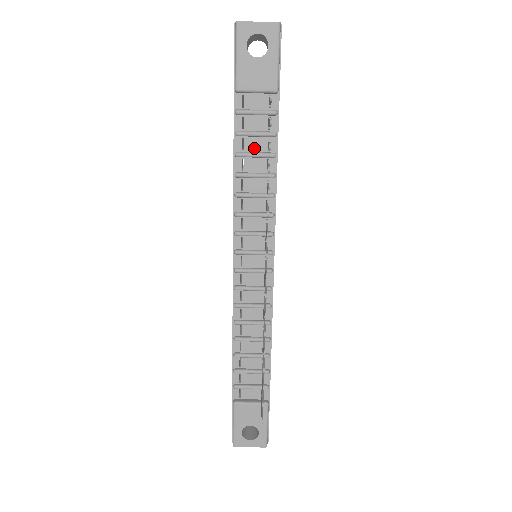
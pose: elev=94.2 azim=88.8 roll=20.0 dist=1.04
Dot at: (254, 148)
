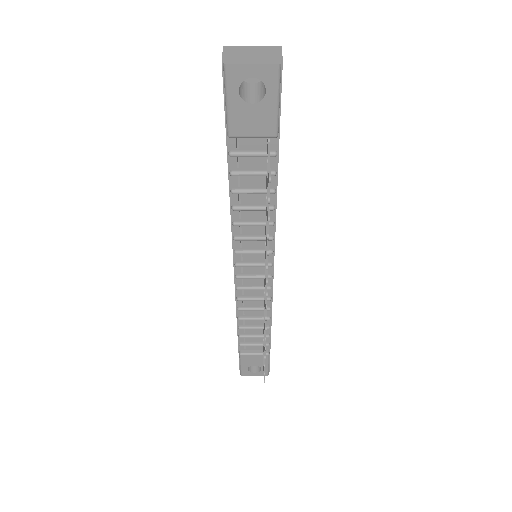
Dot at: (251, 184)
